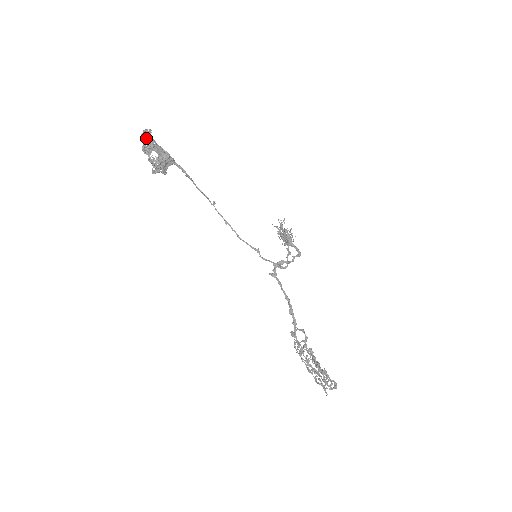
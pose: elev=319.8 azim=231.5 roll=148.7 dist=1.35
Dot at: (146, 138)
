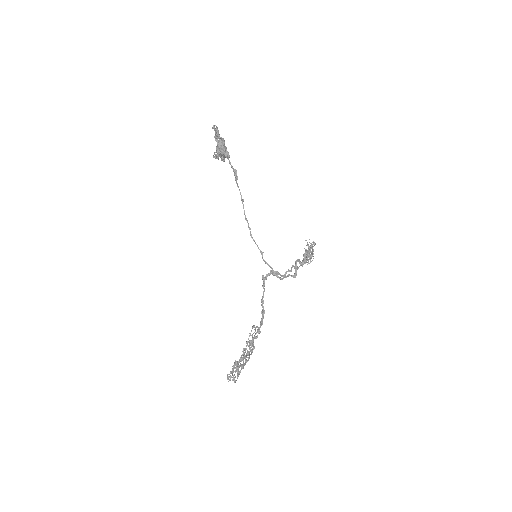
Dot at: (217, 131)
